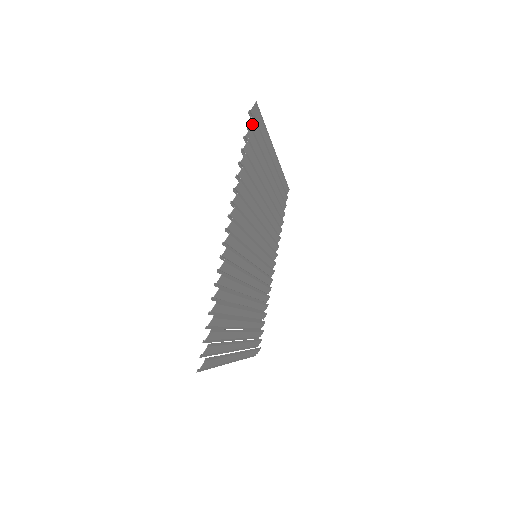
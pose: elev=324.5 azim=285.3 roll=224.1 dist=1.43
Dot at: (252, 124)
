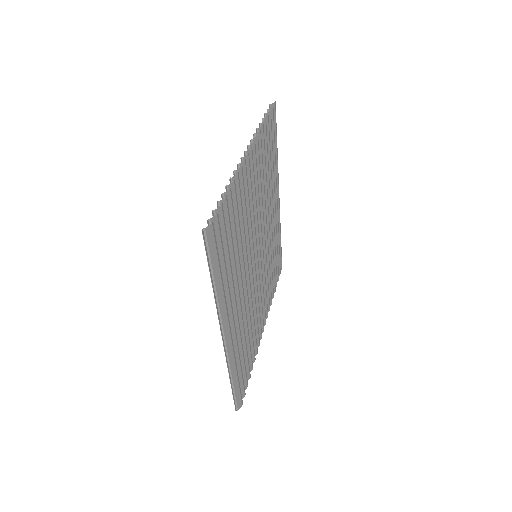
Dot at: (271, 116)
